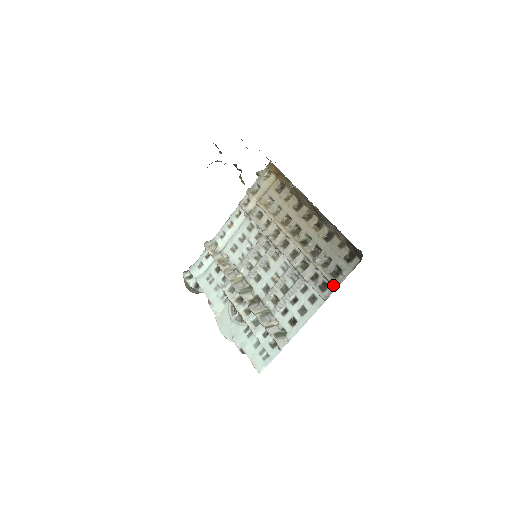
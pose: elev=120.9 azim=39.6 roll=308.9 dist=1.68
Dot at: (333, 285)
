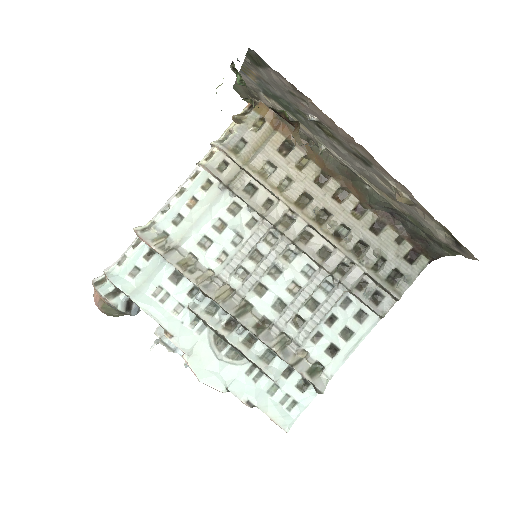
Dot at: (395, 296)
